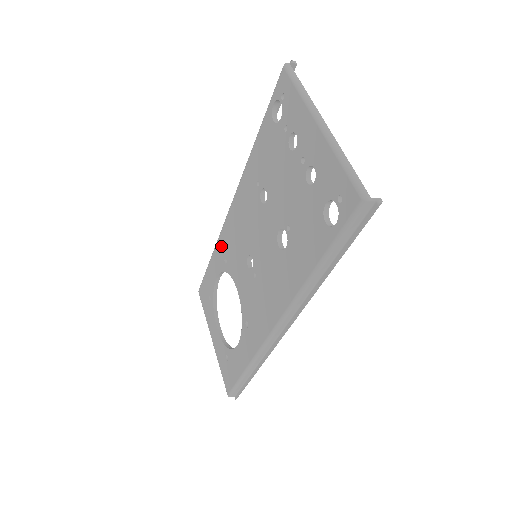
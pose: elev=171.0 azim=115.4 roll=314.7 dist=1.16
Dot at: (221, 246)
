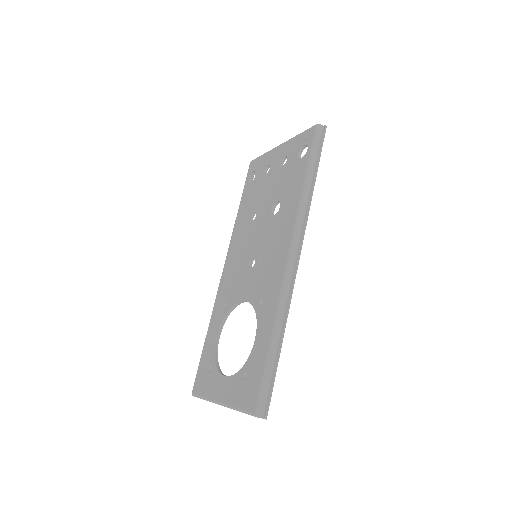
Dot at: (218, 304)
